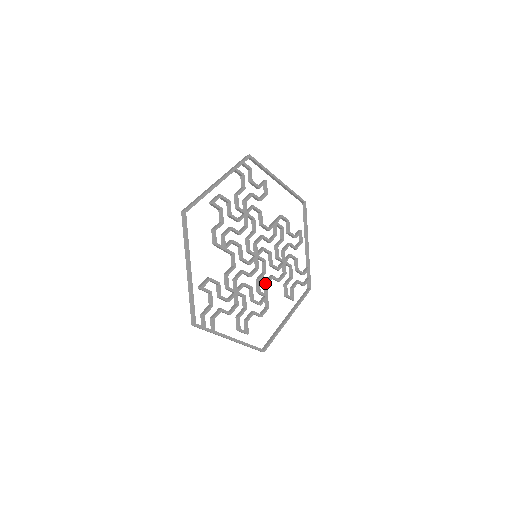
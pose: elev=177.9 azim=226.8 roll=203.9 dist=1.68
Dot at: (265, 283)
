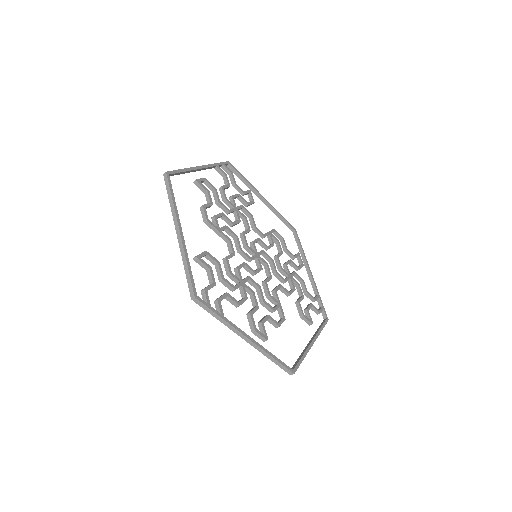
Dot at: (273, 289)
